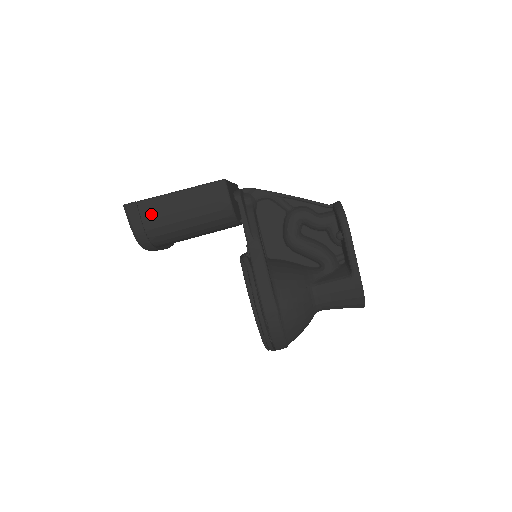
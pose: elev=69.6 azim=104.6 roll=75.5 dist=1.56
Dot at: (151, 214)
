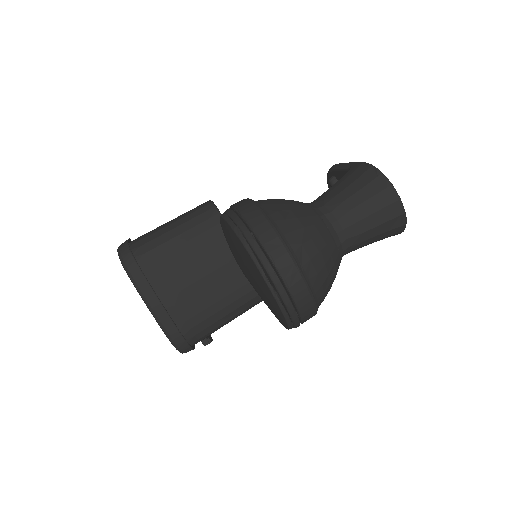
Dot at: occluded
